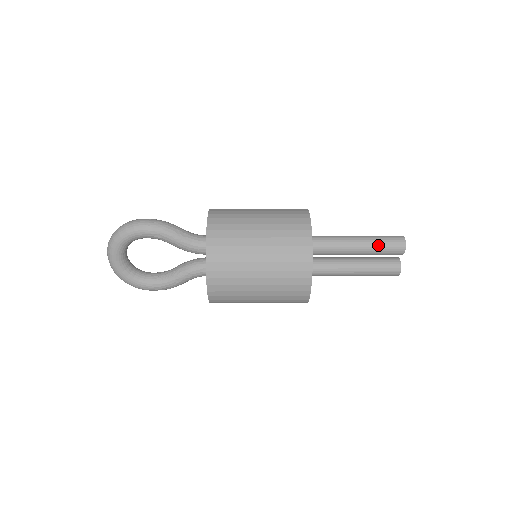
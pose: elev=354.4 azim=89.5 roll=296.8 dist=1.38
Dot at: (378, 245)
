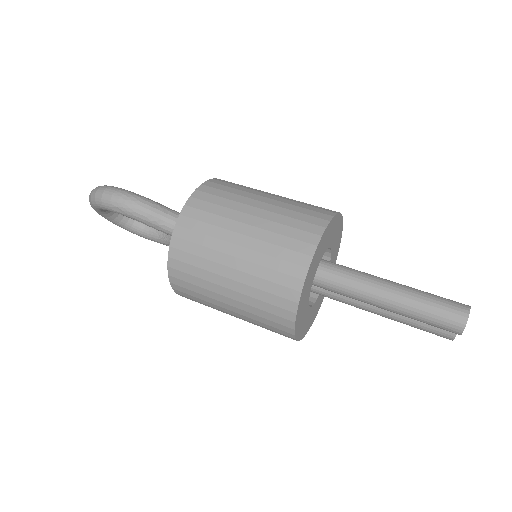
Dot at: (417, 316)
